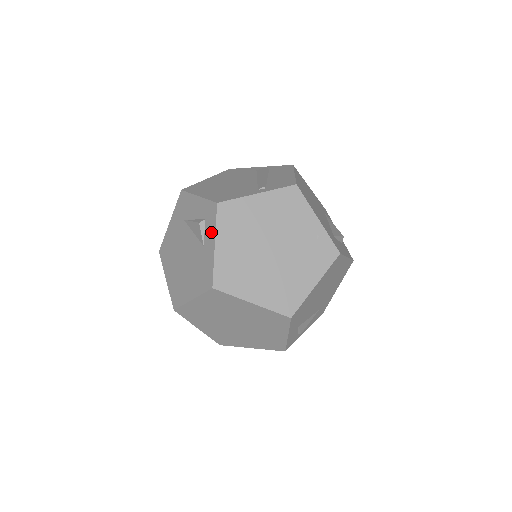
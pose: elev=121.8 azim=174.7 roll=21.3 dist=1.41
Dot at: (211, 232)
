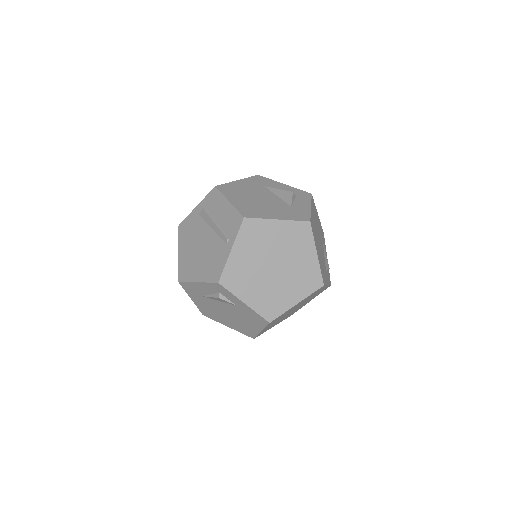
Dot at: (233, 298)
